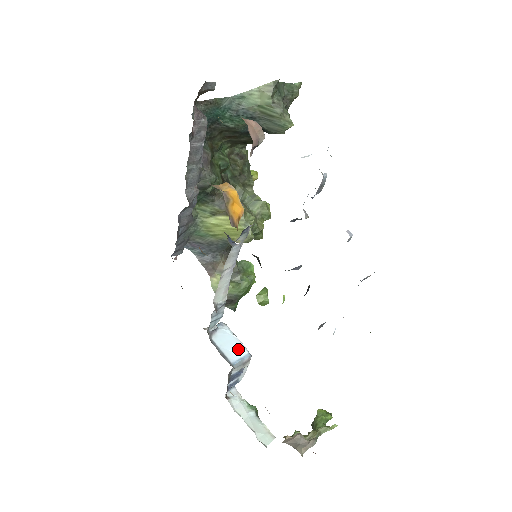
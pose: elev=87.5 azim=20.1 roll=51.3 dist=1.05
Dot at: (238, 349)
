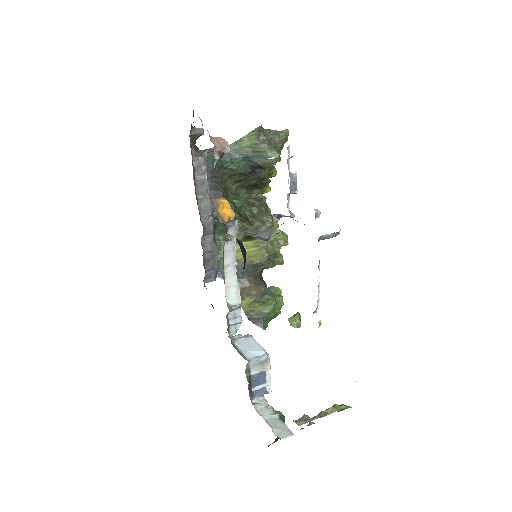
Dot at: (257, 350)
